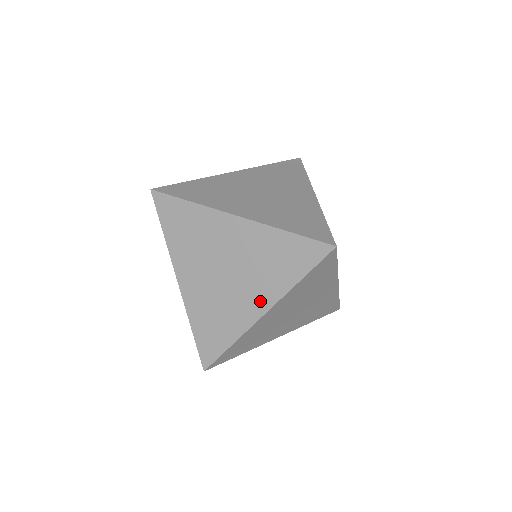
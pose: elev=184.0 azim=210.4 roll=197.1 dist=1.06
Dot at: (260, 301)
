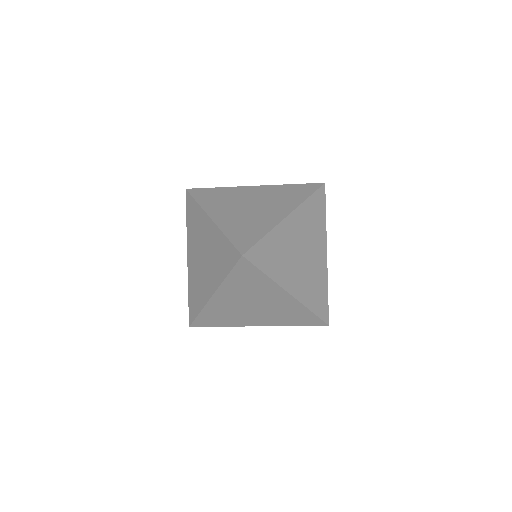
Dot at: (212, 285)
